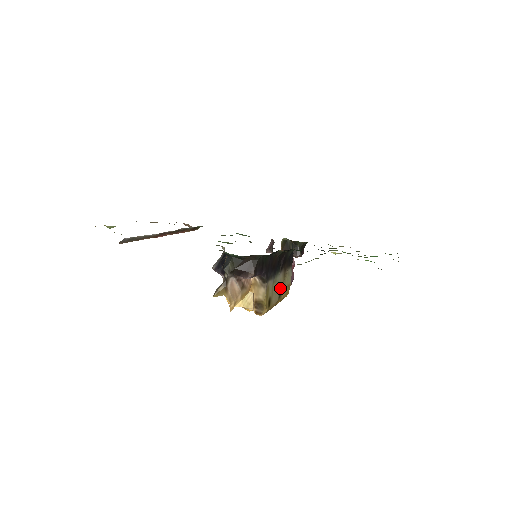
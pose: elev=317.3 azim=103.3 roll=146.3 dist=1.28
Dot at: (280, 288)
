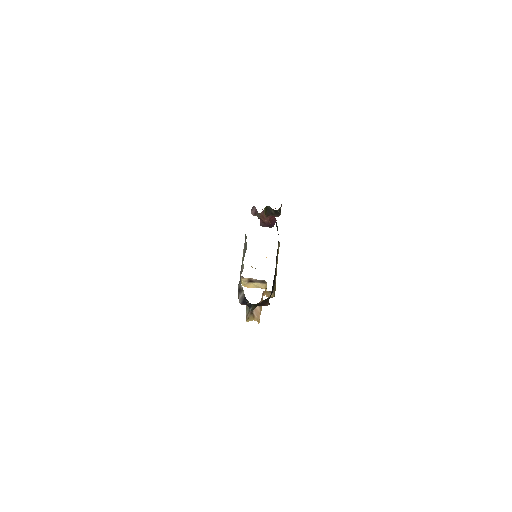
Dot at: occluded
